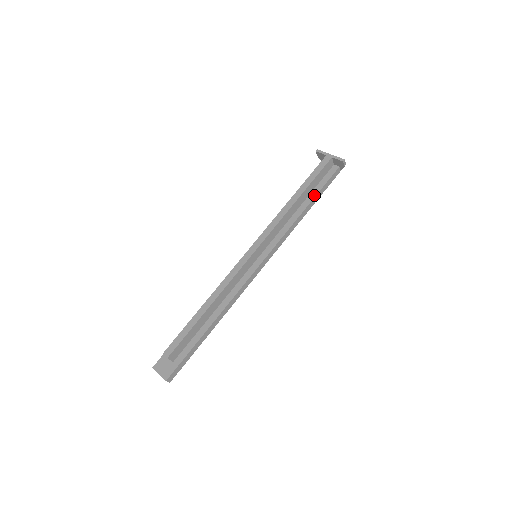
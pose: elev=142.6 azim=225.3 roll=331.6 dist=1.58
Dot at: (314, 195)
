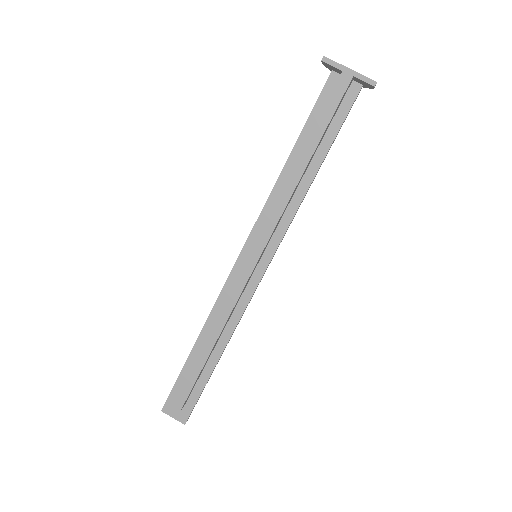
Dot at: (327, 146)
